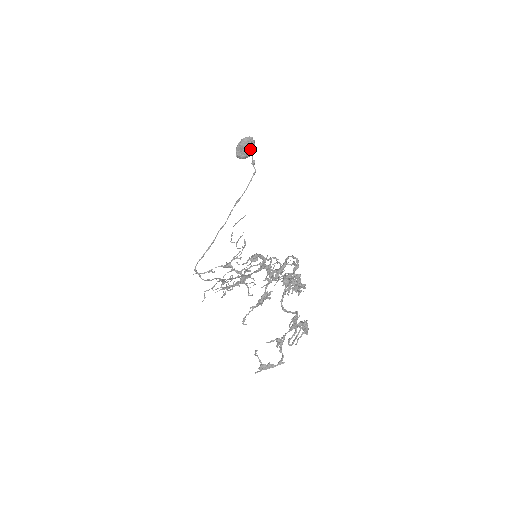
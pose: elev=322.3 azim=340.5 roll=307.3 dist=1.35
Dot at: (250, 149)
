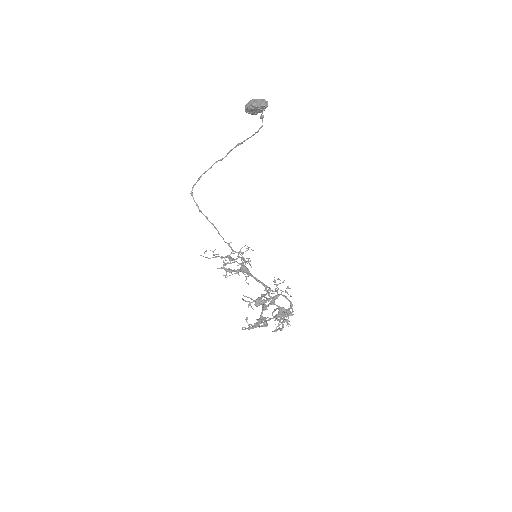
Dot at: (261, 111)
